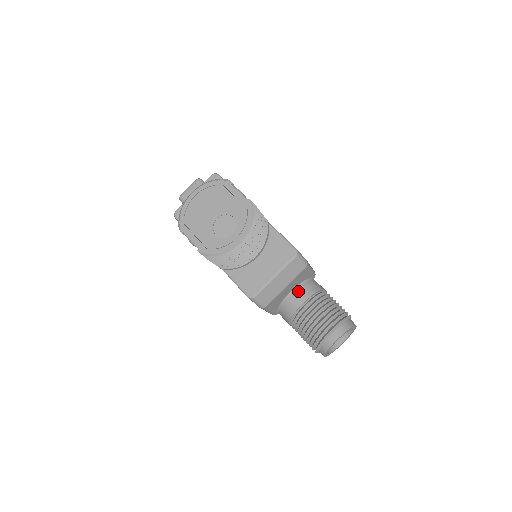
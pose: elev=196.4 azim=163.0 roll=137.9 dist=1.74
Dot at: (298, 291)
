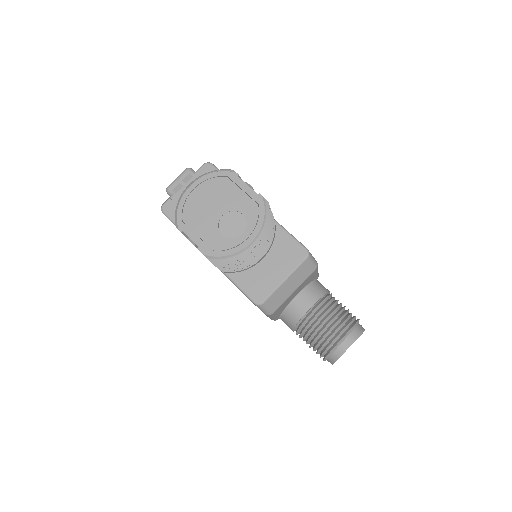
Dot at: (304, 294)
